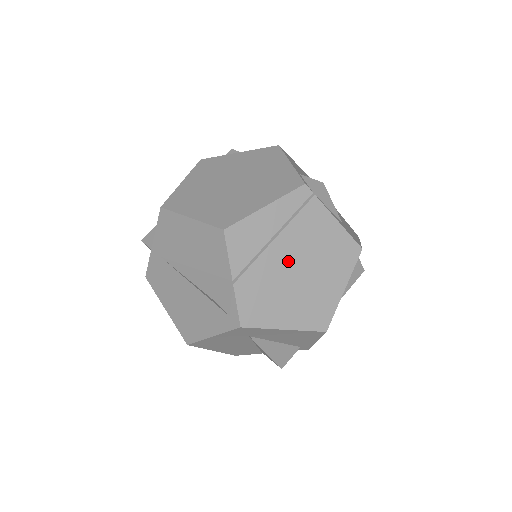
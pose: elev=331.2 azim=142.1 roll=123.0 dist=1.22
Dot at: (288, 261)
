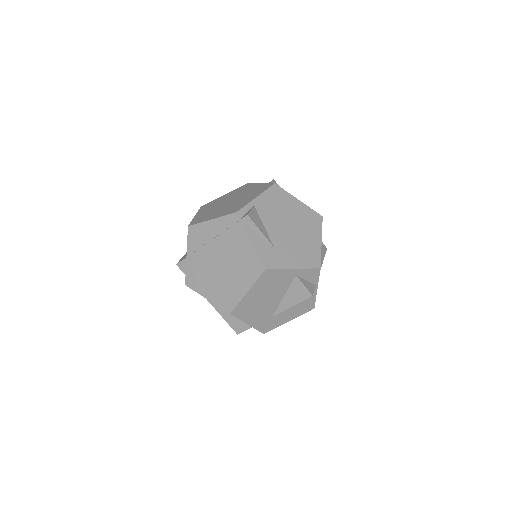
Dot at: (217, 258)
